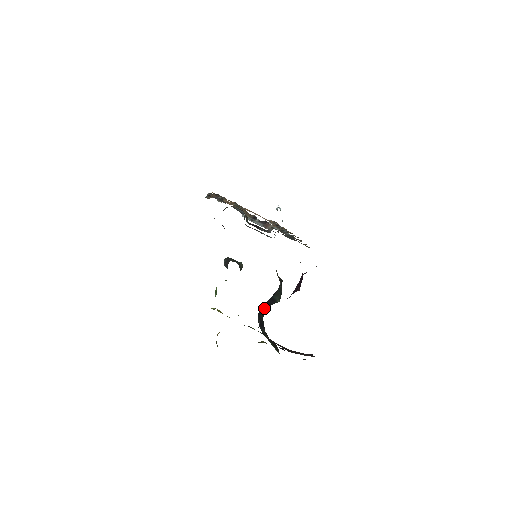
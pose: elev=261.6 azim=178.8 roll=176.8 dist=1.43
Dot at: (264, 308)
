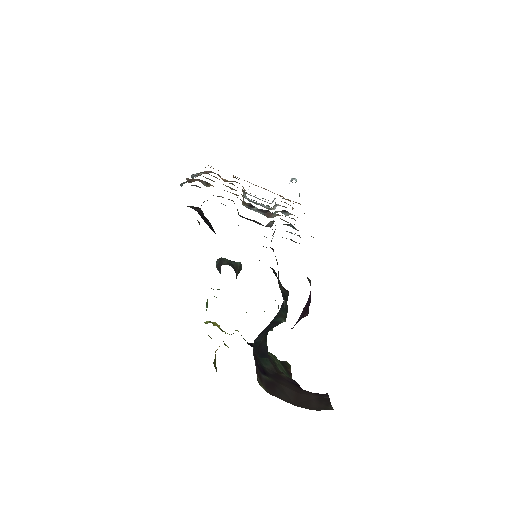
Dot at: (262, 335)
